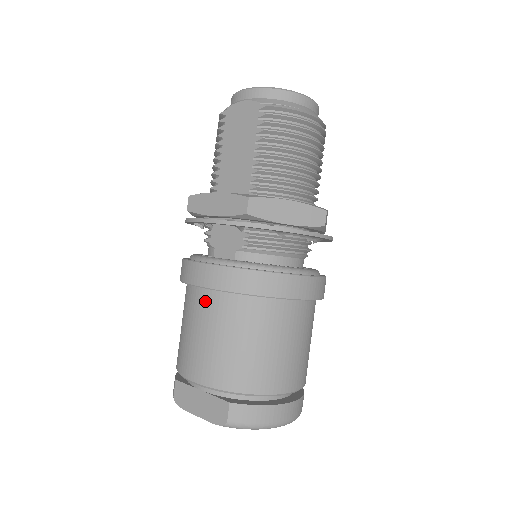
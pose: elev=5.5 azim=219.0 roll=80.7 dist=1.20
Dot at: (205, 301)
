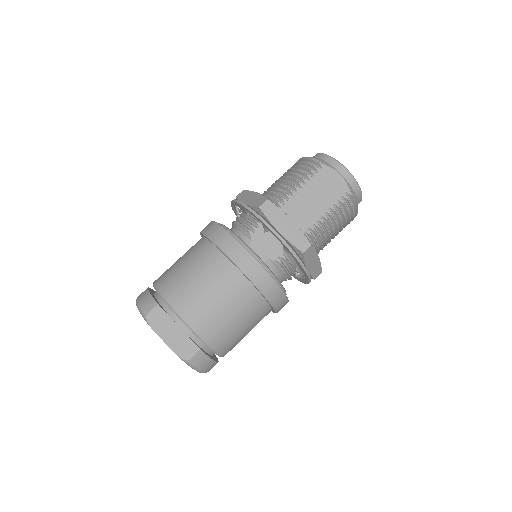
Dot at: (233, 278)
